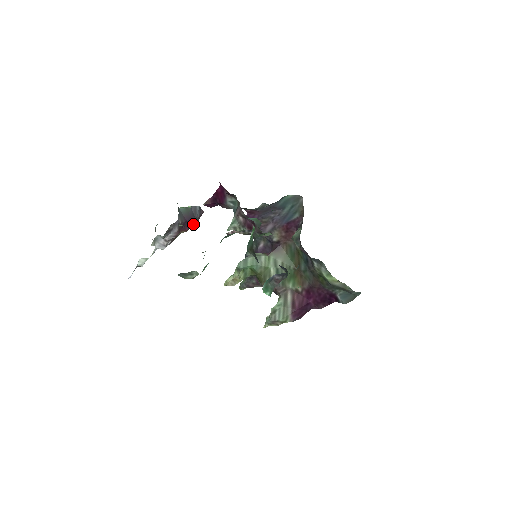
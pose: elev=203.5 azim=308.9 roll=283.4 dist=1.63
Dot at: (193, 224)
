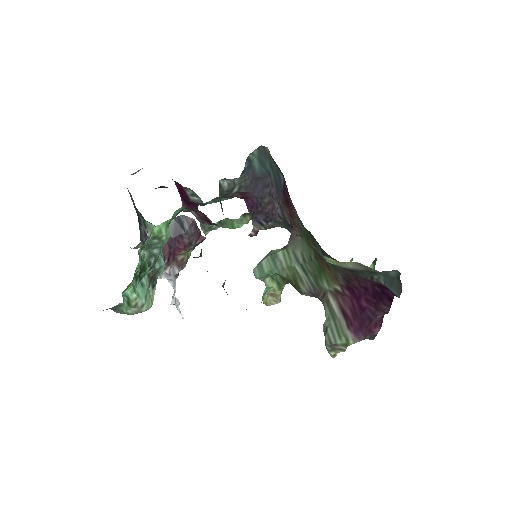
Dot at: (188, 239)
